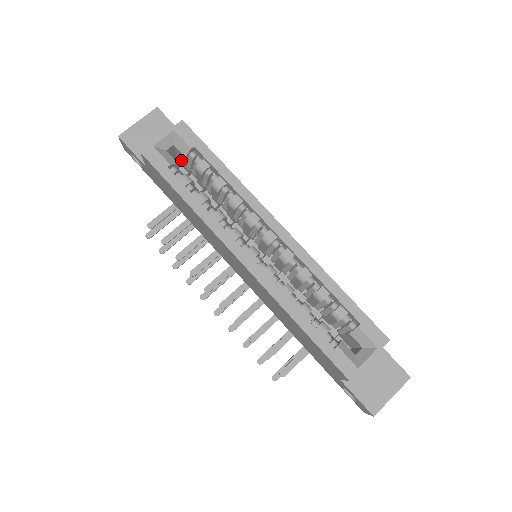
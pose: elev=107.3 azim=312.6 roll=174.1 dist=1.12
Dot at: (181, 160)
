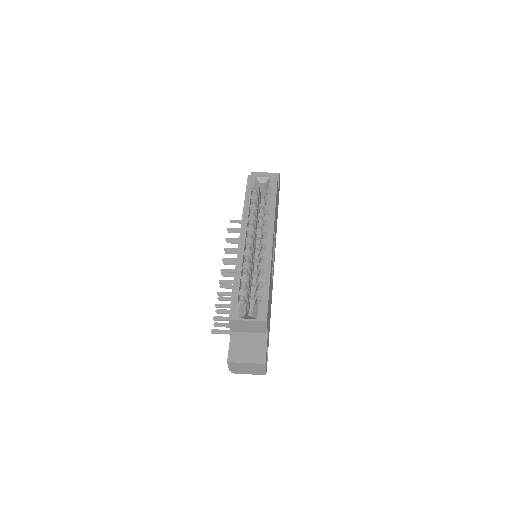
Dot at: occluded
